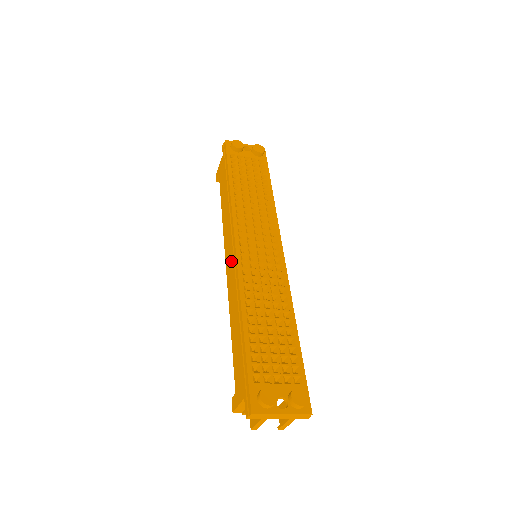
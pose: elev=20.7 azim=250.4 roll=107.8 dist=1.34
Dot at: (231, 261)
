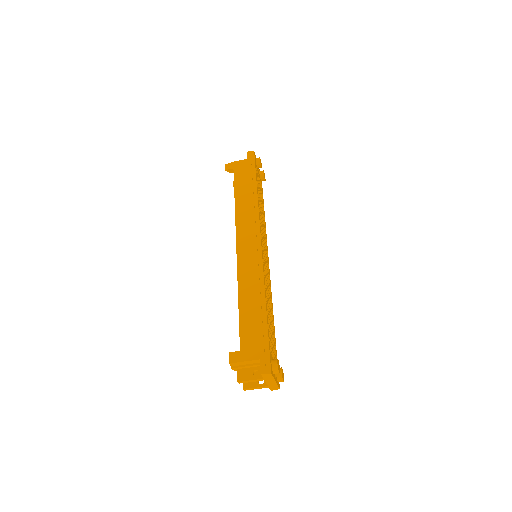
Dot at: (252, 250)
